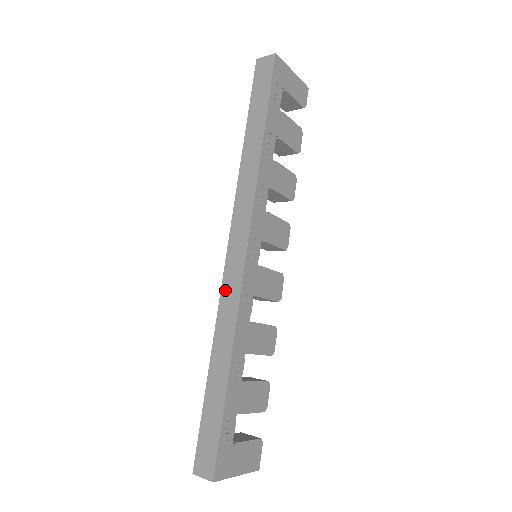
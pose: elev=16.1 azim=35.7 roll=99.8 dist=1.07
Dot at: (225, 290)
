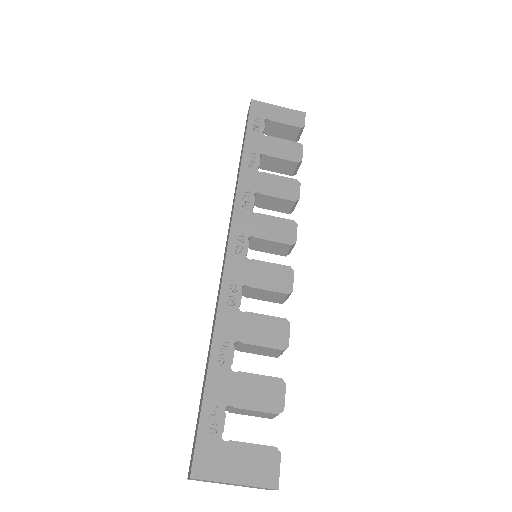
Dot at: (219, 289)
